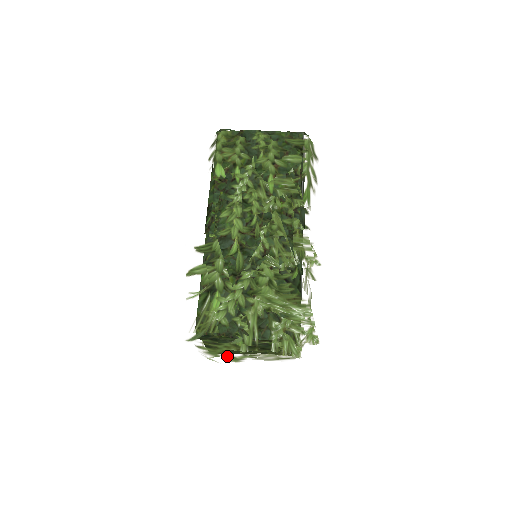
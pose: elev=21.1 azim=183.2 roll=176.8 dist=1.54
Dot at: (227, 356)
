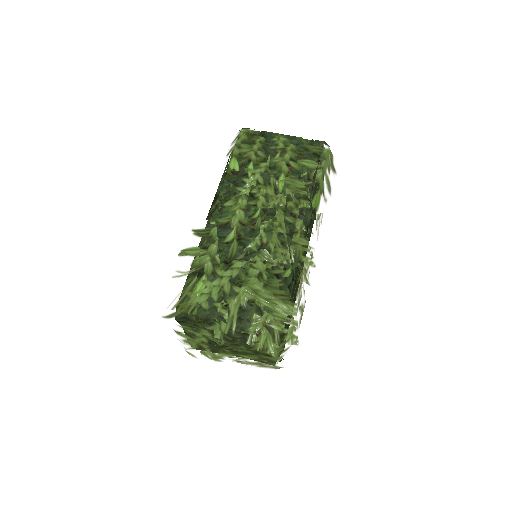
Dot at: (206, 351)
